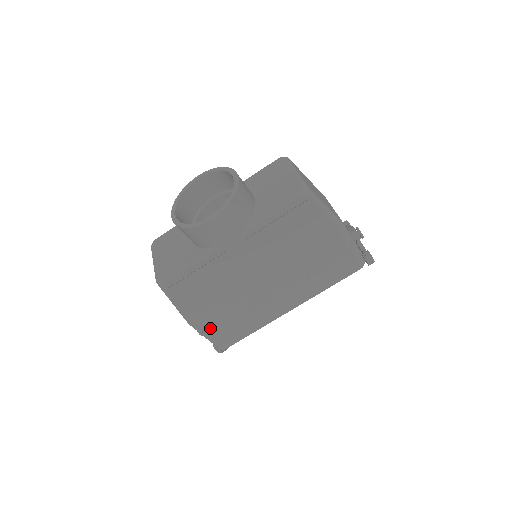
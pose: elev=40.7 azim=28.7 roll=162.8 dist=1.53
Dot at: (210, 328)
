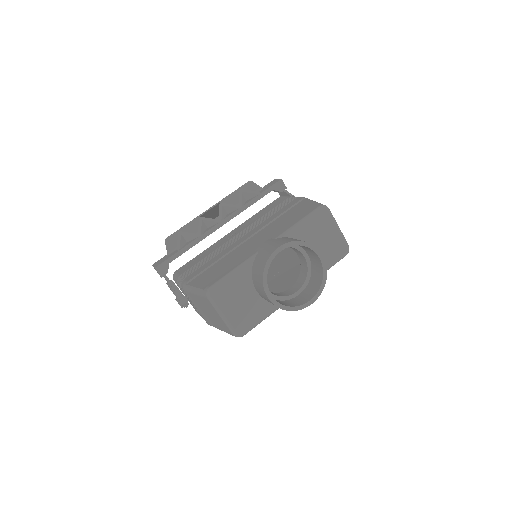
Dot at: occluded
